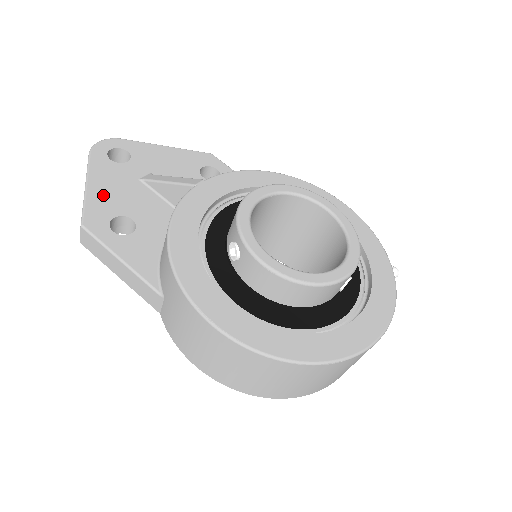
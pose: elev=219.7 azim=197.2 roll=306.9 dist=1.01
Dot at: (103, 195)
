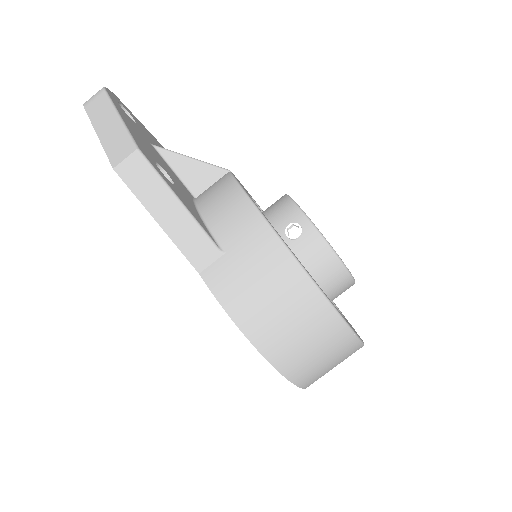
Dot at: (137, 136)
